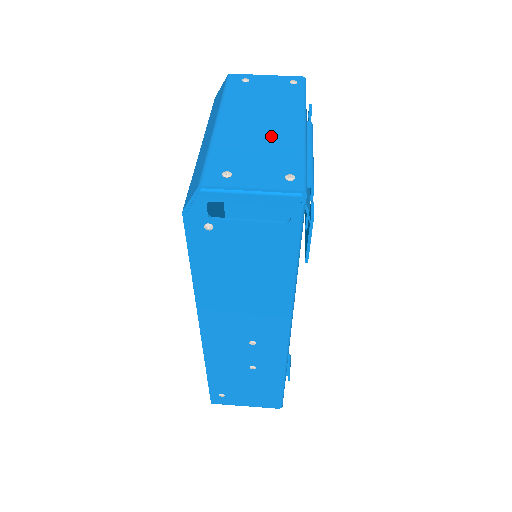
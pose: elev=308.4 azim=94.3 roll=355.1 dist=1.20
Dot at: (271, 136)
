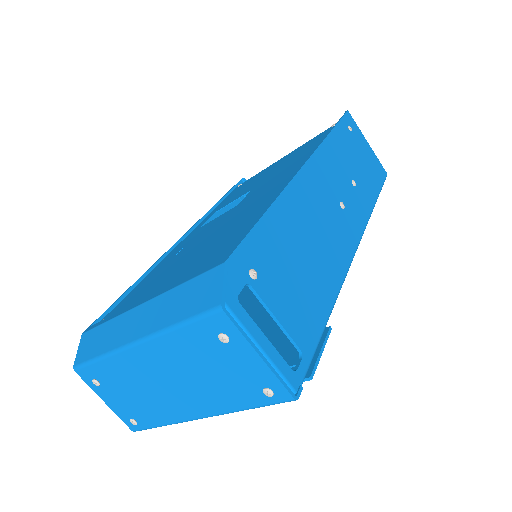
Dot at: (160, 398)
